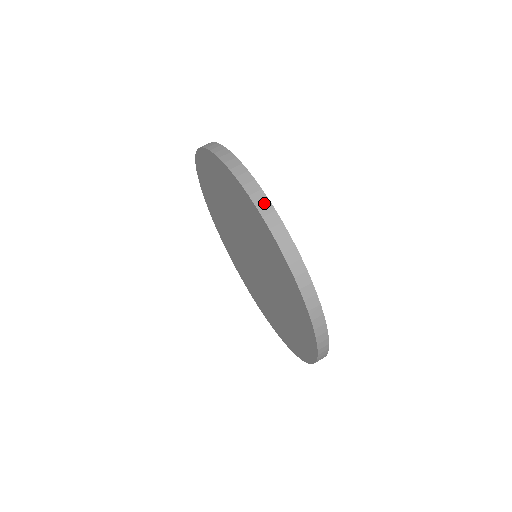
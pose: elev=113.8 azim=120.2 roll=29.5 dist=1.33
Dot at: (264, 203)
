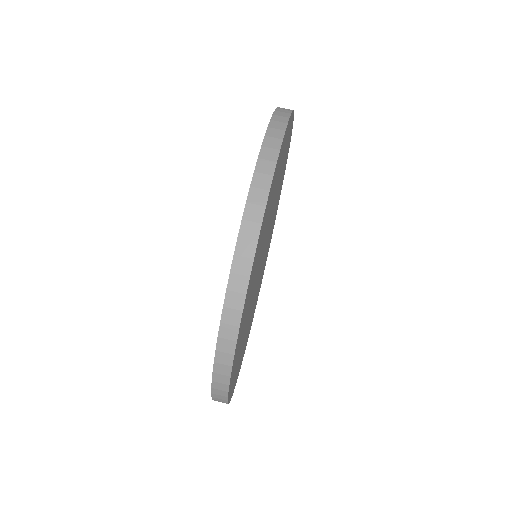
Dot at: (257, 206)
